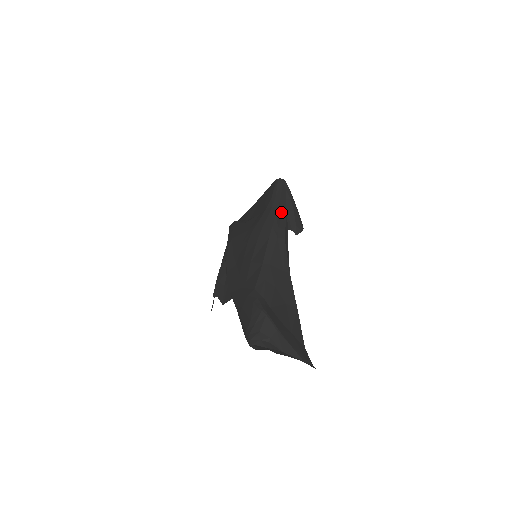
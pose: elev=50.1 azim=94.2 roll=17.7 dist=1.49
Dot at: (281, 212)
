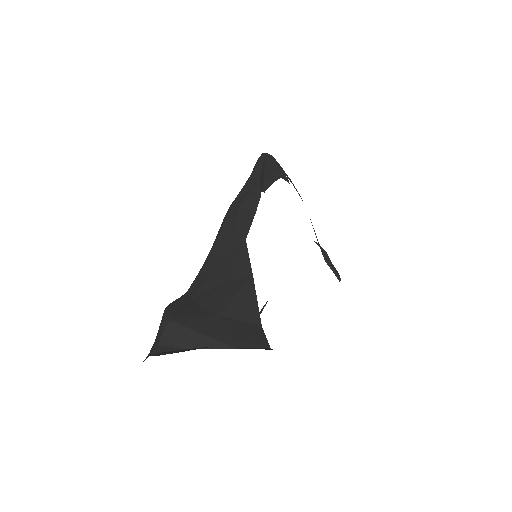
Dot at: (250, 185)
